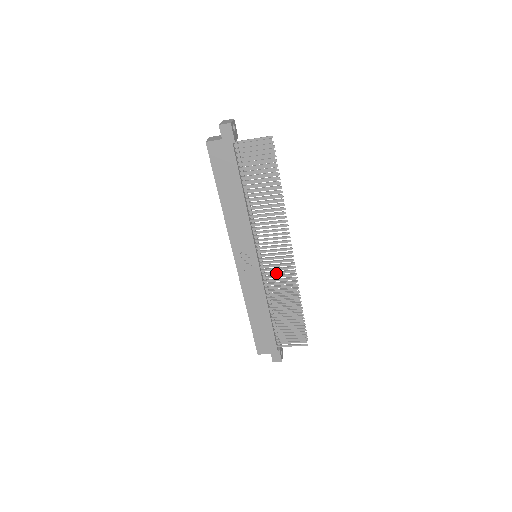
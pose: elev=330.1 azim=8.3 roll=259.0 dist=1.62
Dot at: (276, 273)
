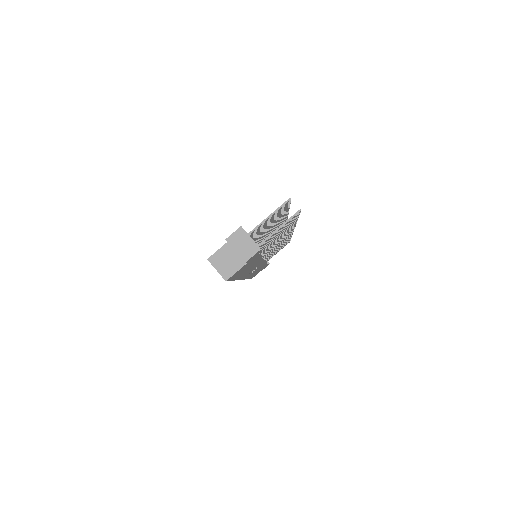
Dot at: occluded
